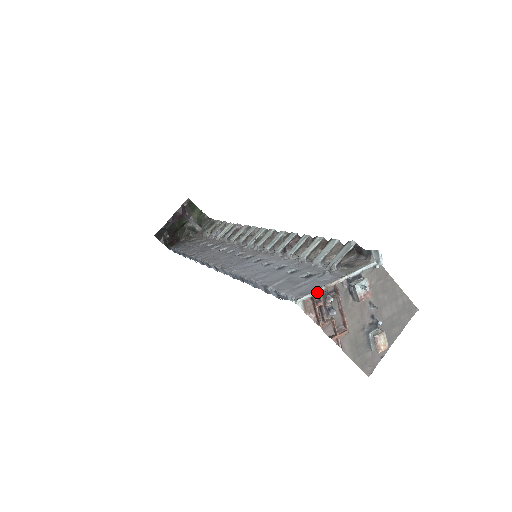
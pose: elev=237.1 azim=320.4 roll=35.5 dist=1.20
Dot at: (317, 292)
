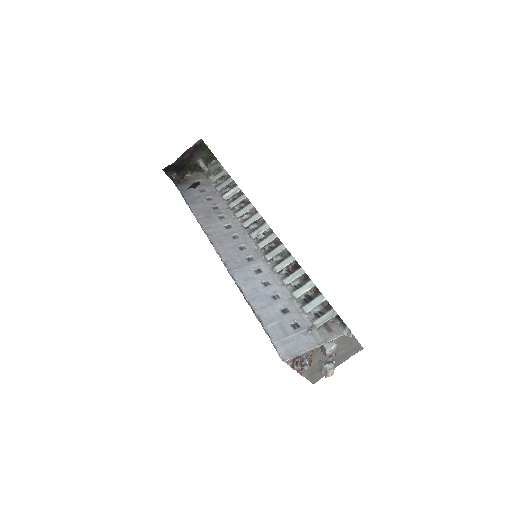
Dot at: (299, 355)
